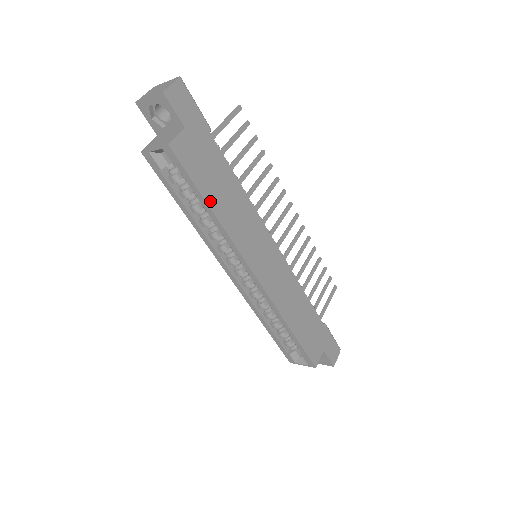
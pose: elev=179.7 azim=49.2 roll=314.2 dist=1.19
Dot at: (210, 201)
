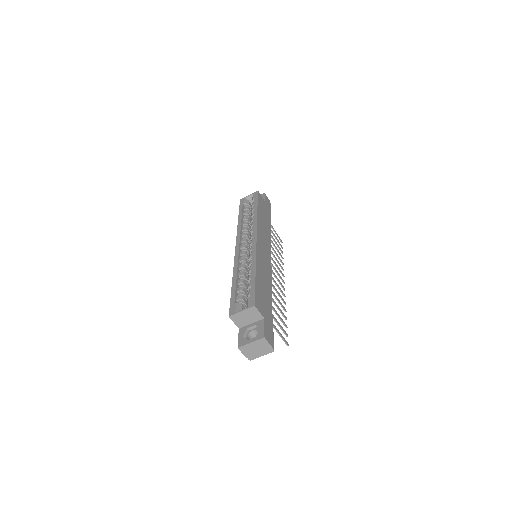
Dot at: (259, 209)
